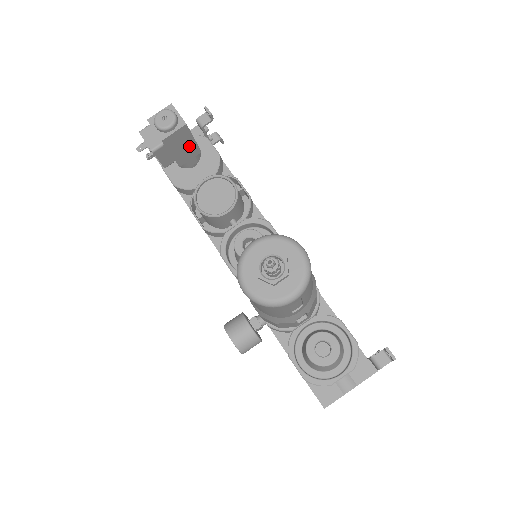
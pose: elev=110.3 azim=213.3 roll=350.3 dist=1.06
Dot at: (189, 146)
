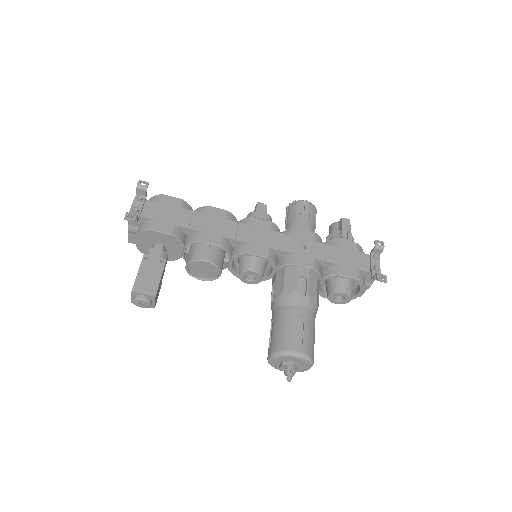
Dot at: (161, 277)
